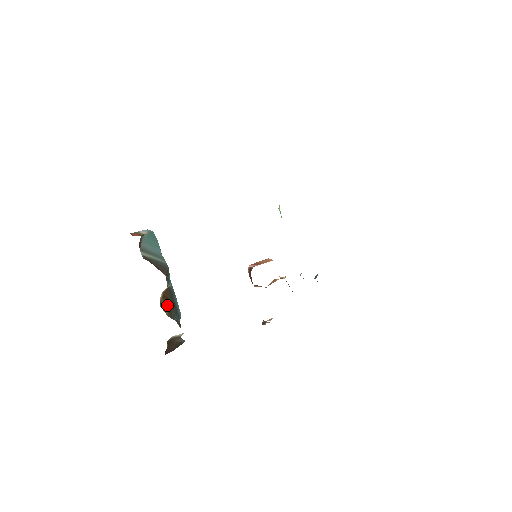
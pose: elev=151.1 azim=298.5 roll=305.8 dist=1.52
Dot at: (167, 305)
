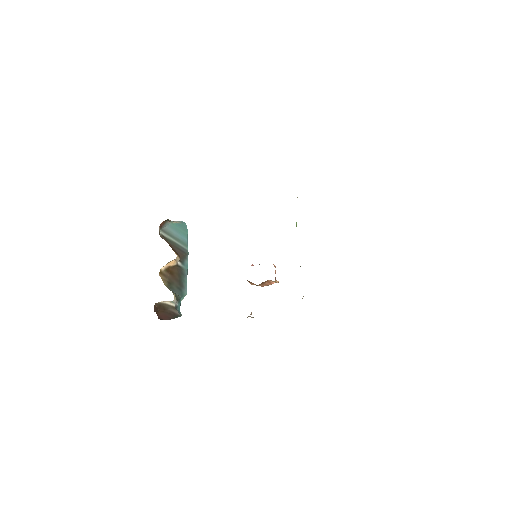
Dot at: (169, 278)
